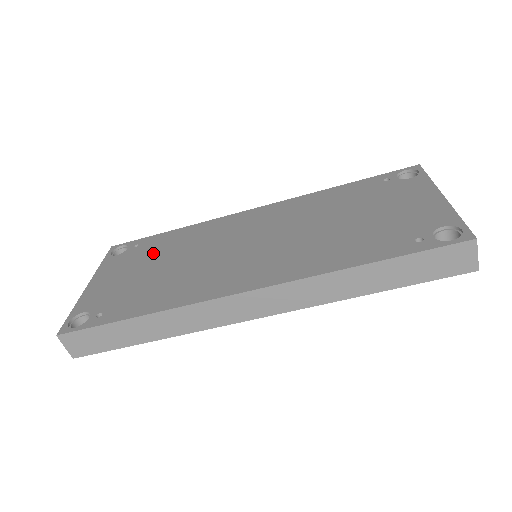
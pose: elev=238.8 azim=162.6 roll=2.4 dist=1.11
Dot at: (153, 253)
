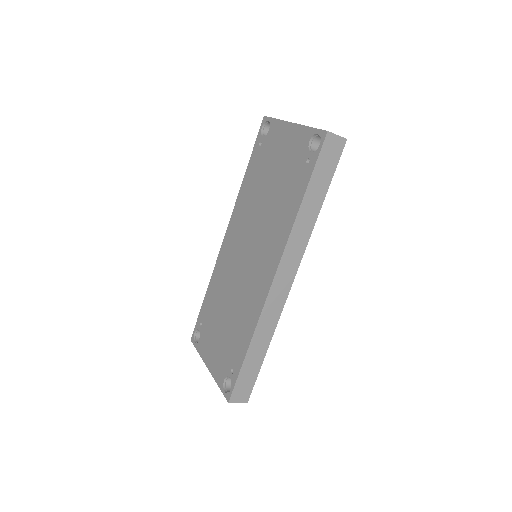
Dot at: (213, 317)
